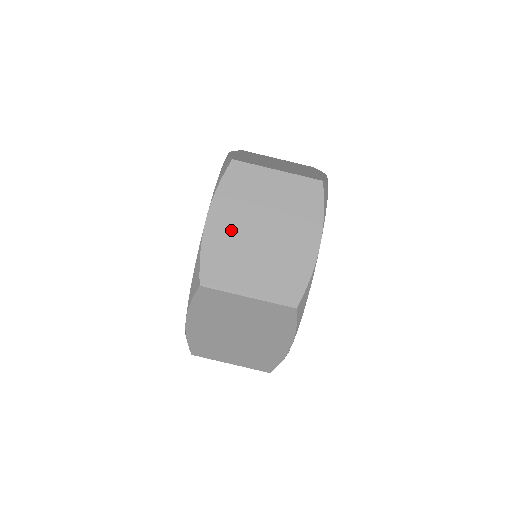
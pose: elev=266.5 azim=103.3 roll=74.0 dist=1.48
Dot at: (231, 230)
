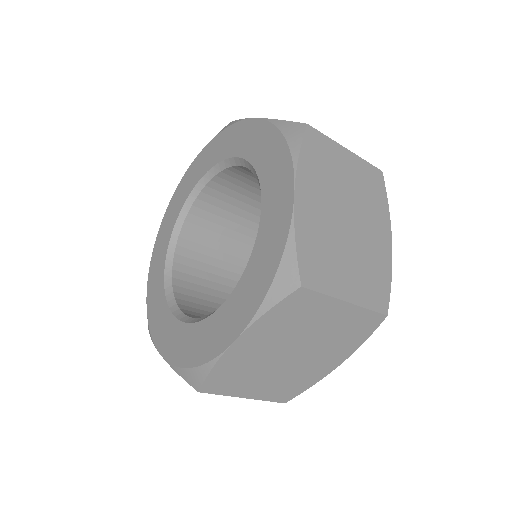
Dot at: occluded
